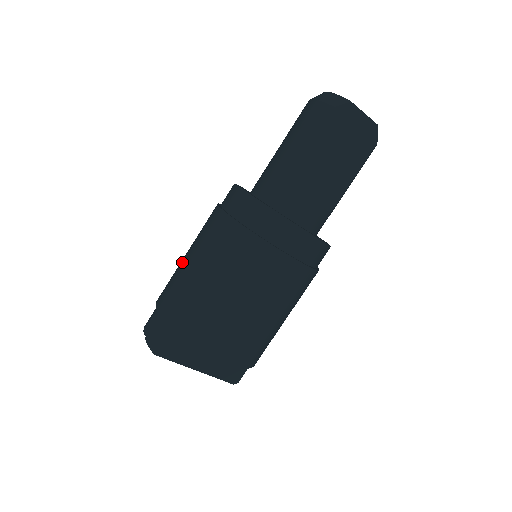
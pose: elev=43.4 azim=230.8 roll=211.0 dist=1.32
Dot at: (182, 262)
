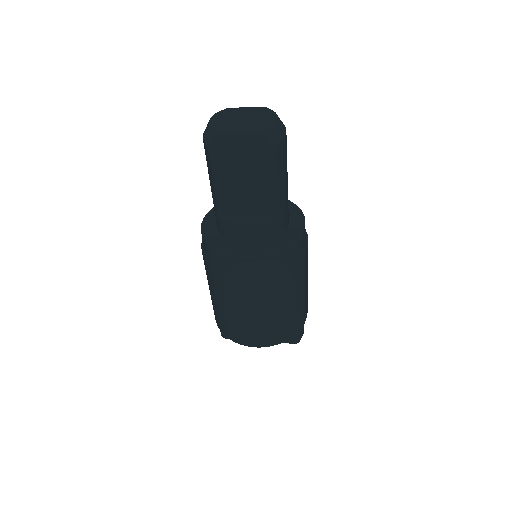
Dot at: occluded
